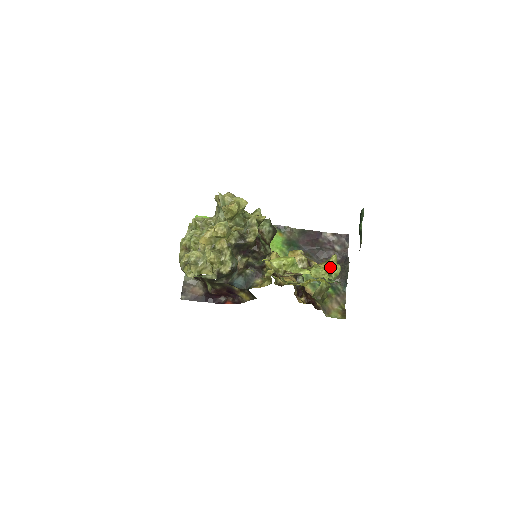
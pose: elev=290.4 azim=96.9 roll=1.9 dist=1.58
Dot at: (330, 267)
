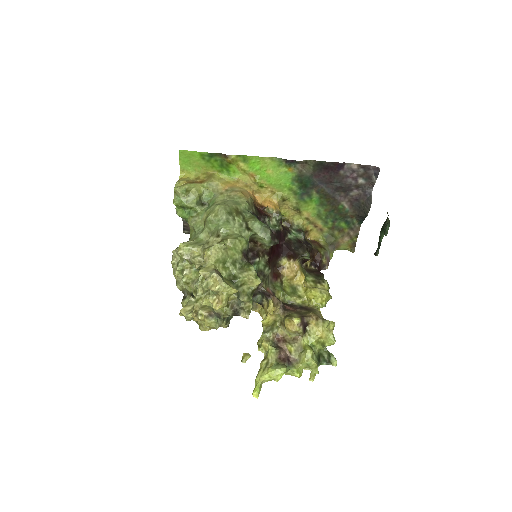
Dot at: (325, 338)
